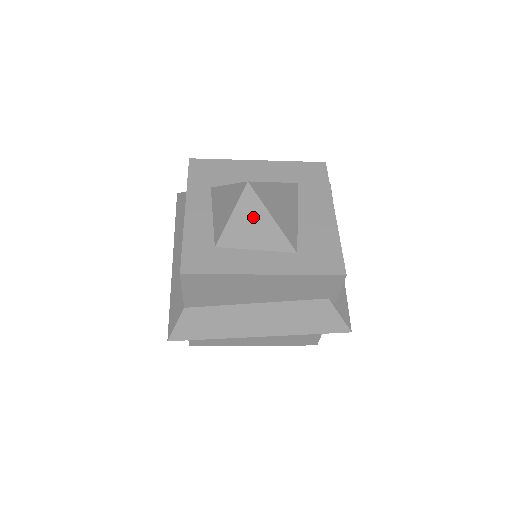
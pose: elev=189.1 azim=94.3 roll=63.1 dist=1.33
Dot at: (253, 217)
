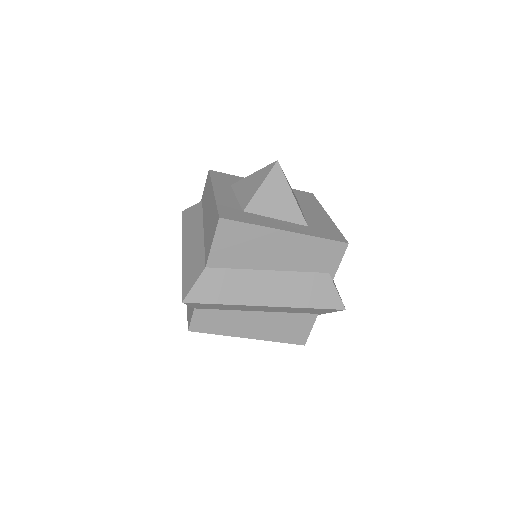
Dot at: (277, 190)
